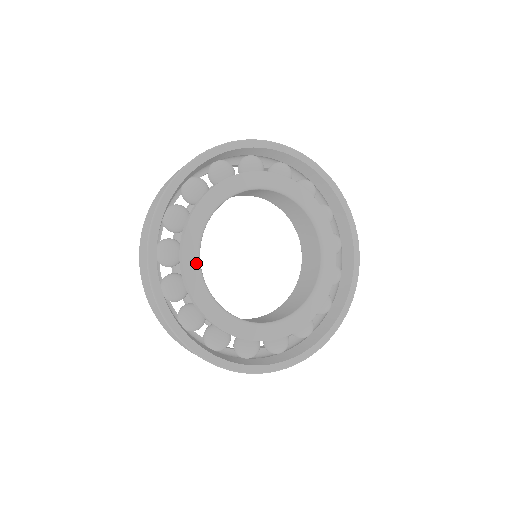
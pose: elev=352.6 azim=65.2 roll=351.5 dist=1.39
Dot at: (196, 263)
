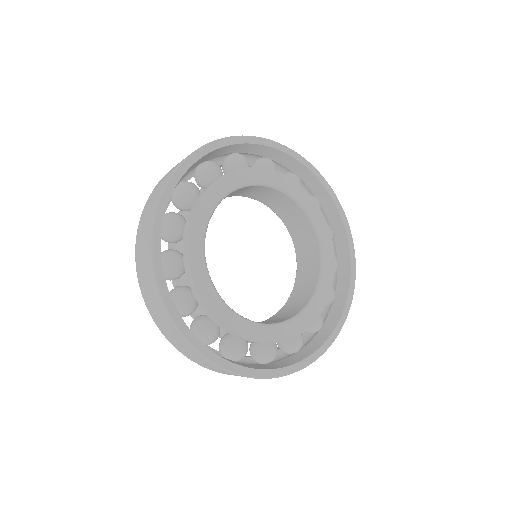
Dot at: (216, 298)
